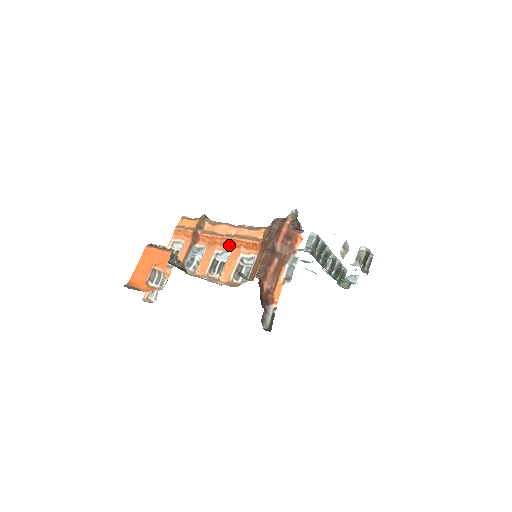
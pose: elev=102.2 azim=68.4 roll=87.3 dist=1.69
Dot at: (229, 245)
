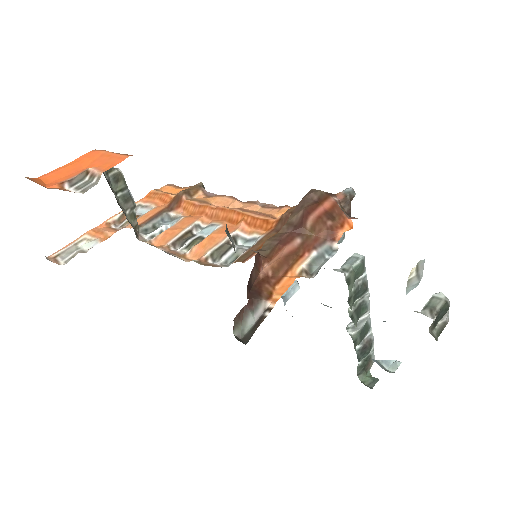
Dot at: (223, 218)
